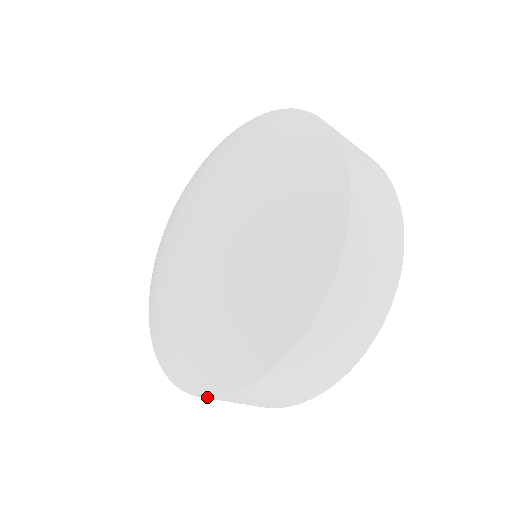
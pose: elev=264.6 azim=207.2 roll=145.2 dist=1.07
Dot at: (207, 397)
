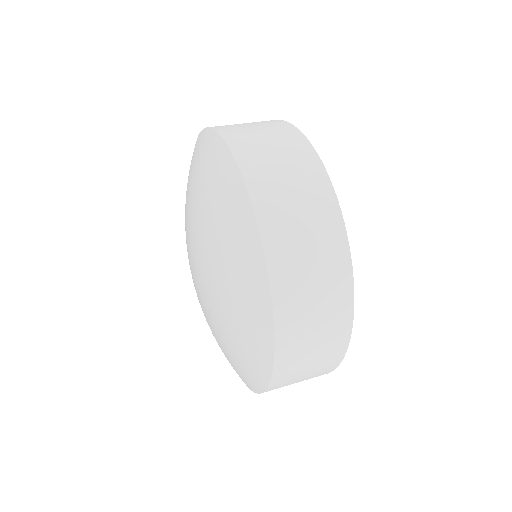
Dot at: (266, 269)
